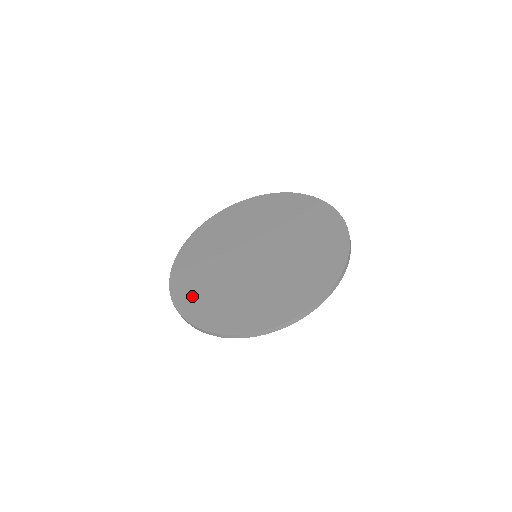
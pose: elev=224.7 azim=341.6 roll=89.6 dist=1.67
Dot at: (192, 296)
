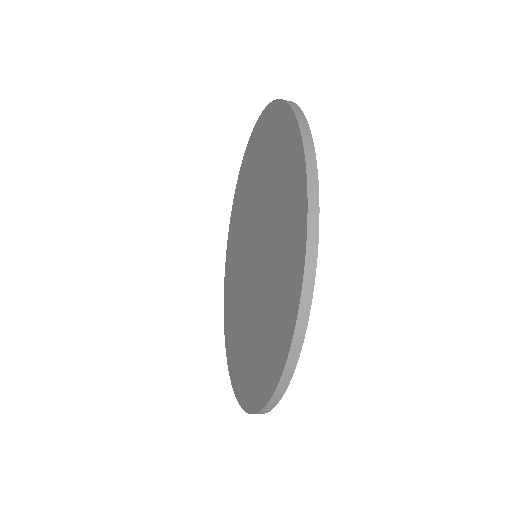
Dot at: (228, 287)
